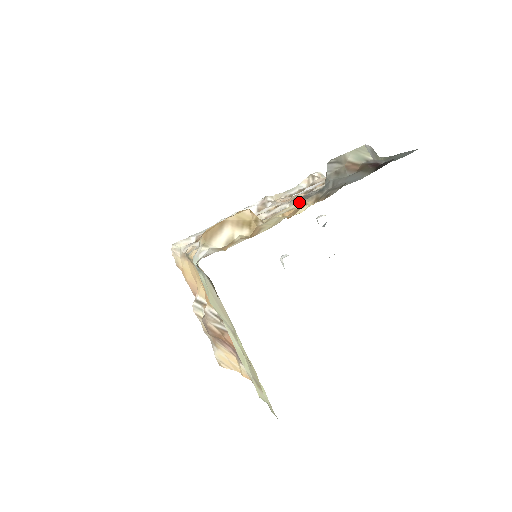
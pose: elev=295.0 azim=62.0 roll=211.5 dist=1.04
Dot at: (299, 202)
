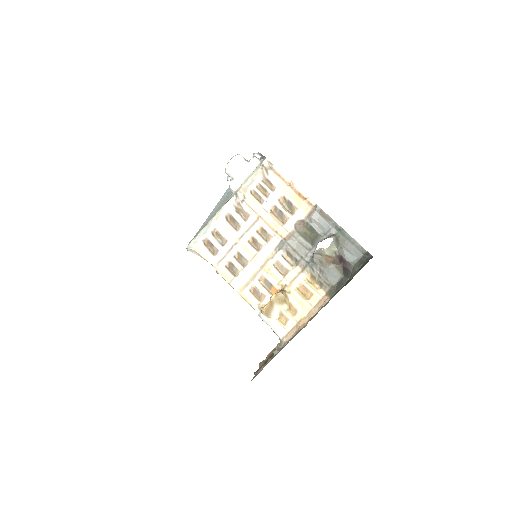
Dot at: (301, 275)
